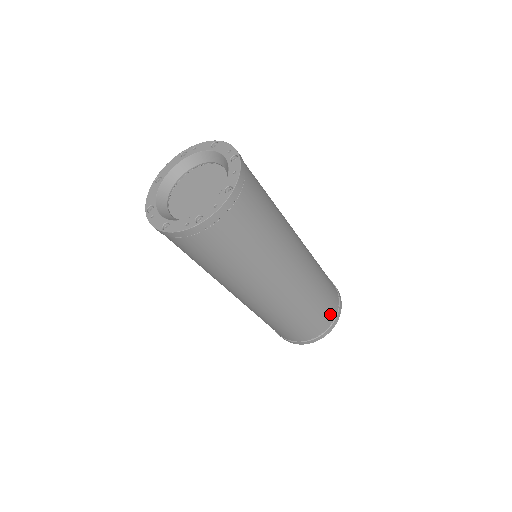
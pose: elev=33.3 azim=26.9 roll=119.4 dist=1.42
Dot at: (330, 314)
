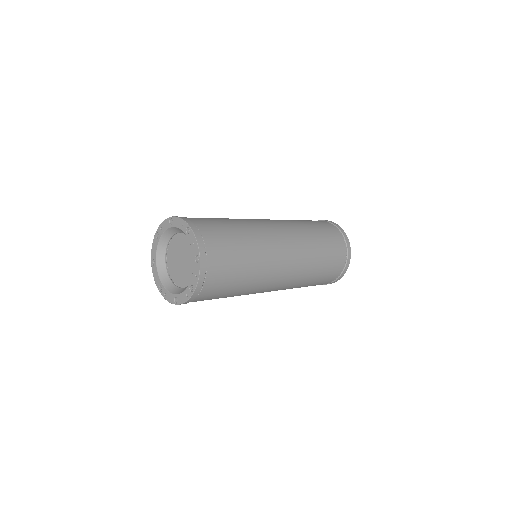
Dot at: (340, 254)
